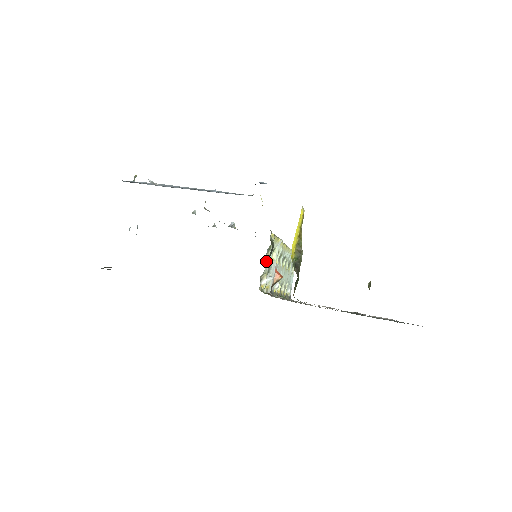
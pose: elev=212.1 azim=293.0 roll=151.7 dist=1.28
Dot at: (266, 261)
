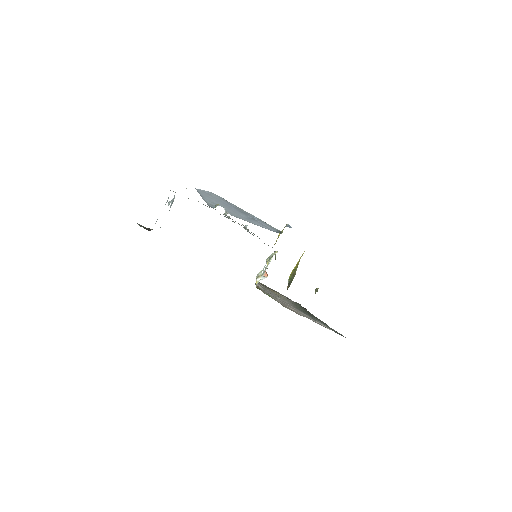
Dot at: occluded
